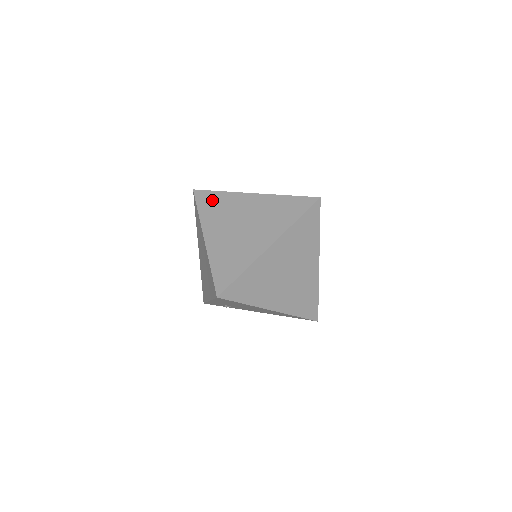
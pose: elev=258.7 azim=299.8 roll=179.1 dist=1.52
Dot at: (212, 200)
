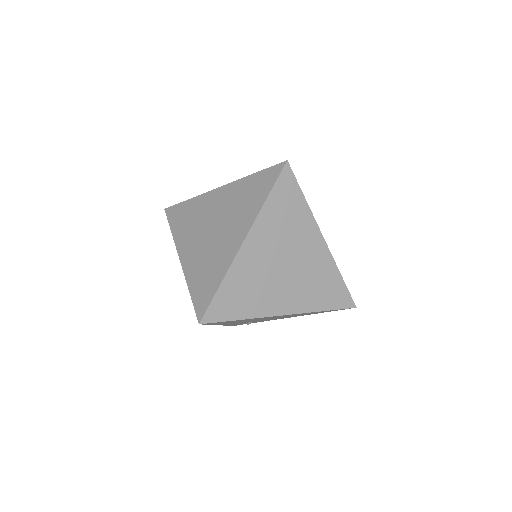
Dot at: (182, 213)
